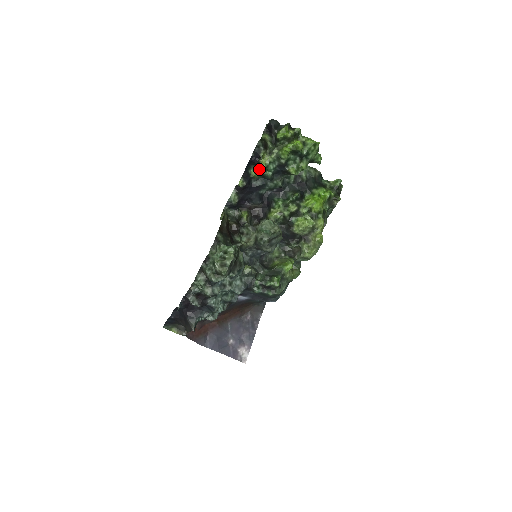
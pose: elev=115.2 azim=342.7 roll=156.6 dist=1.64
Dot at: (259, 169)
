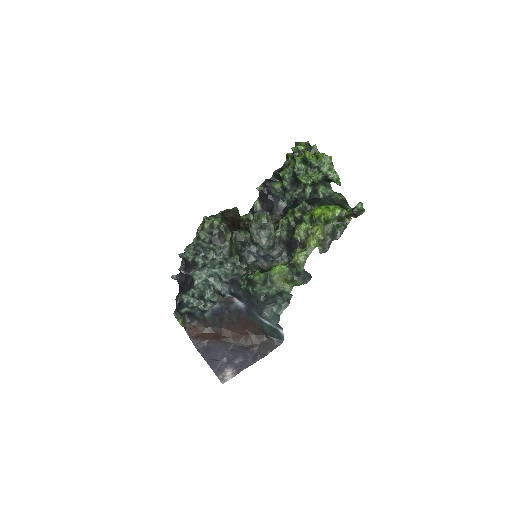
Dot at: occluded
